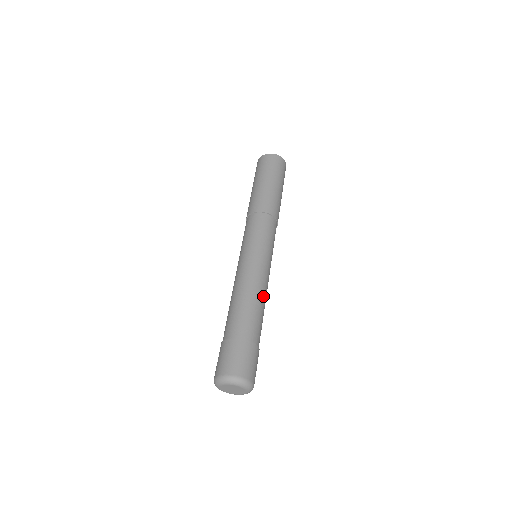
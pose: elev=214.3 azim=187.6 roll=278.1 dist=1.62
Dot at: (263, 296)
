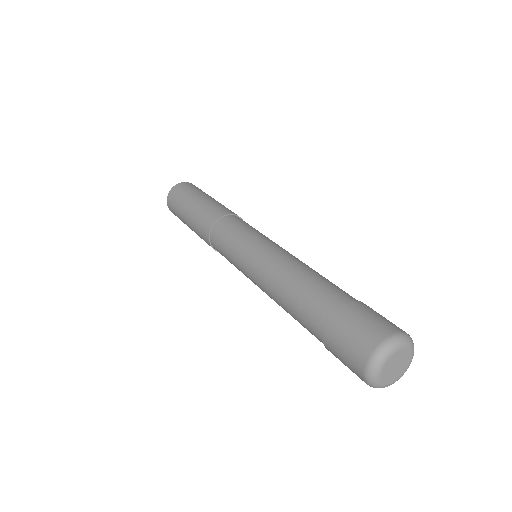
Dot at: (298, 266)
